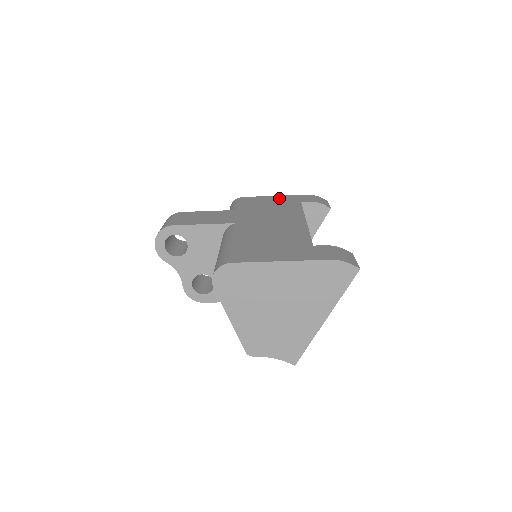
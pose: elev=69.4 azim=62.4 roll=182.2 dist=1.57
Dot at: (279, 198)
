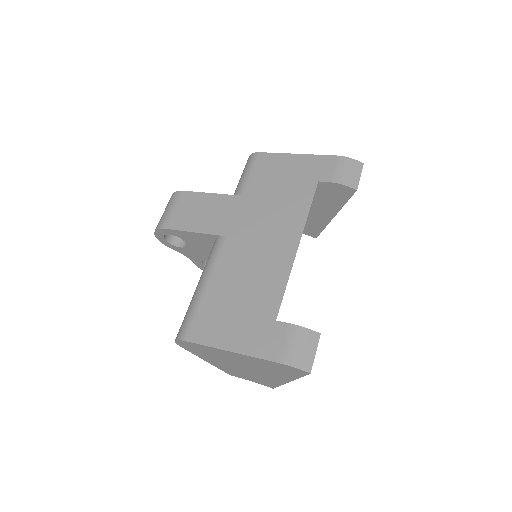
Dot at: (298, 164)
